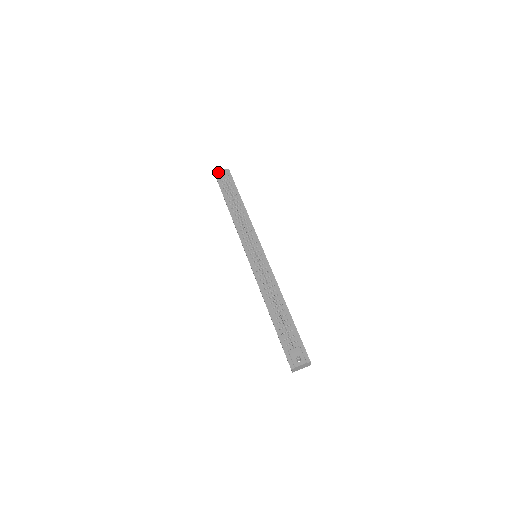
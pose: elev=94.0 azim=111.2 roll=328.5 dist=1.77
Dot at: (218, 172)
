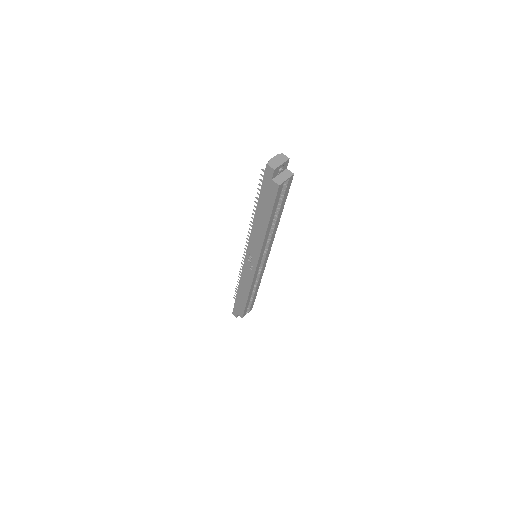
Dot at: occluded
